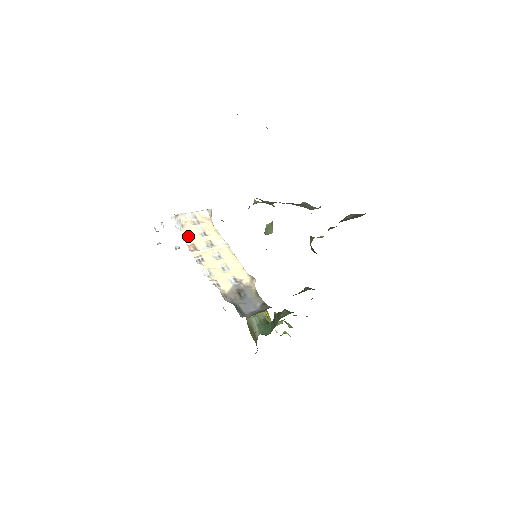
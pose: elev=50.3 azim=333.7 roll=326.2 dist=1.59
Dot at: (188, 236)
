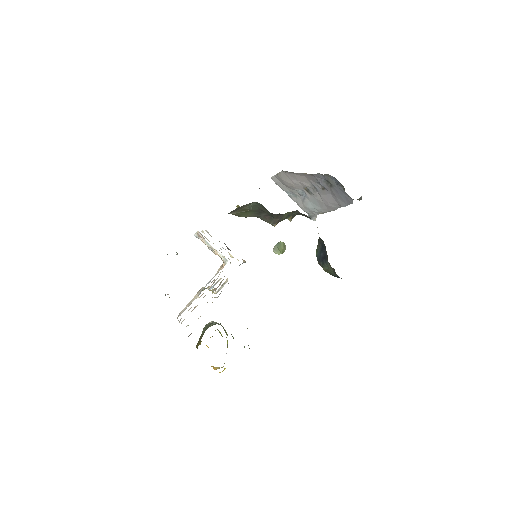
Dot at: occluded
